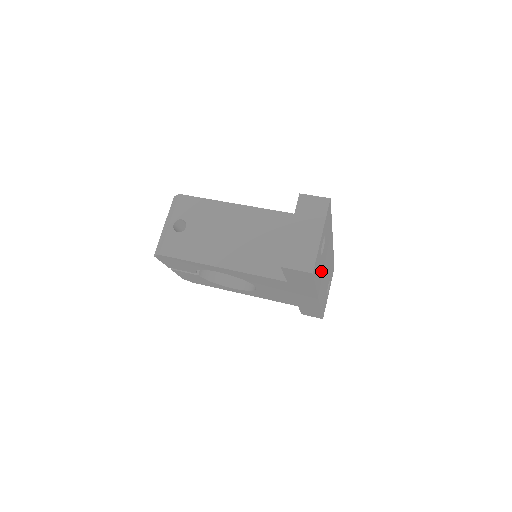
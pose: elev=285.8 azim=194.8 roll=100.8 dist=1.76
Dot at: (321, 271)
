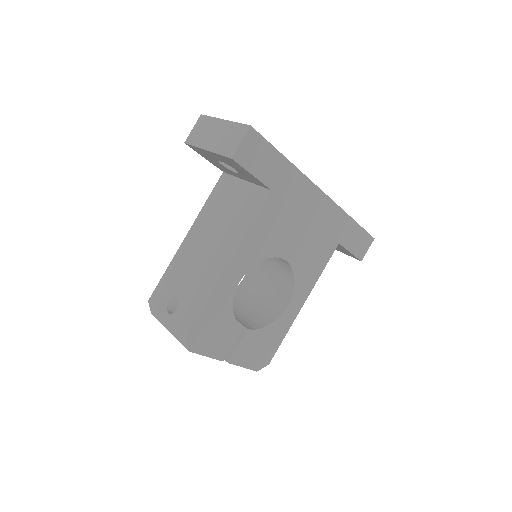
Dot at: occluded
